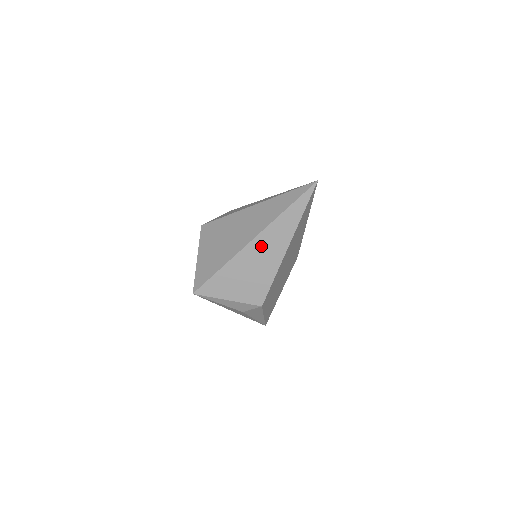
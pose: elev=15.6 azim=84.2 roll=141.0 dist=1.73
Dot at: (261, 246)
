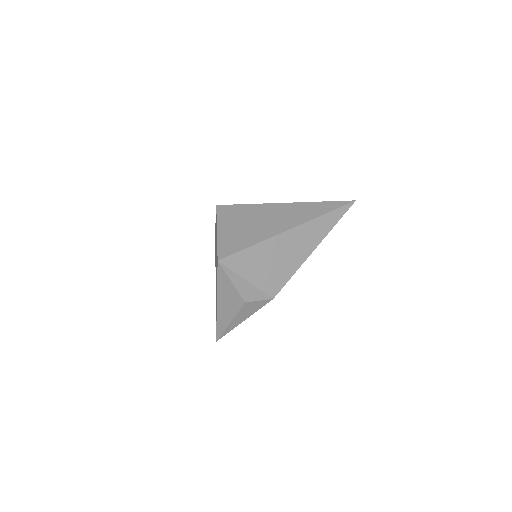
Dot at: (297, 237)
